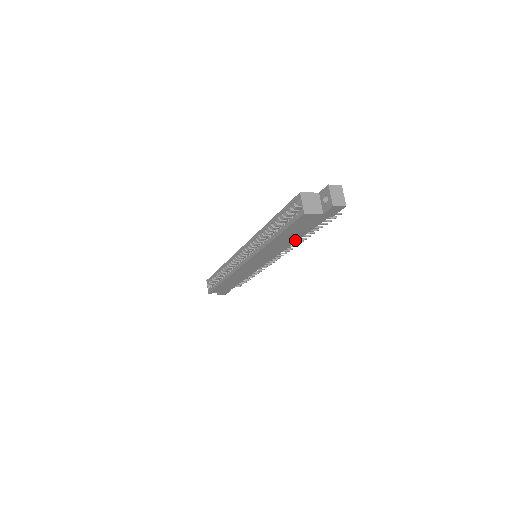
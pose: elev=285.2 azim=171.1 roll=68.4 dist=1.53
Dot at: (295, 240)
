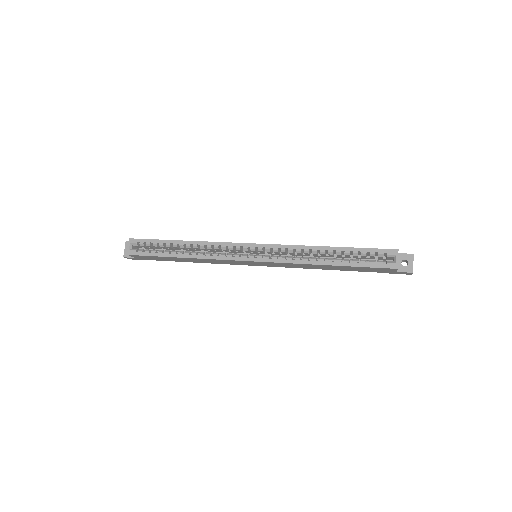
Dot at: (329, 269)
